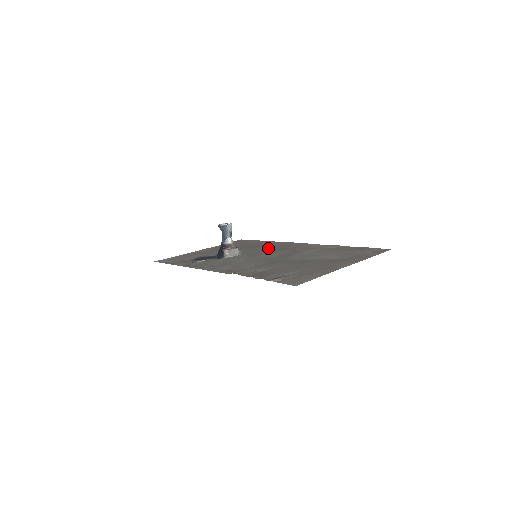
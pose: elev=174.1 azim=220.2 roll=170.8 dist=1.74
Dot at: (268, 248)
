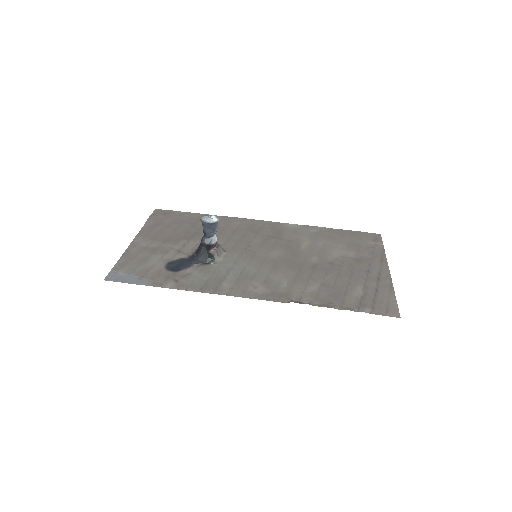
Dot at: (239, 234)
